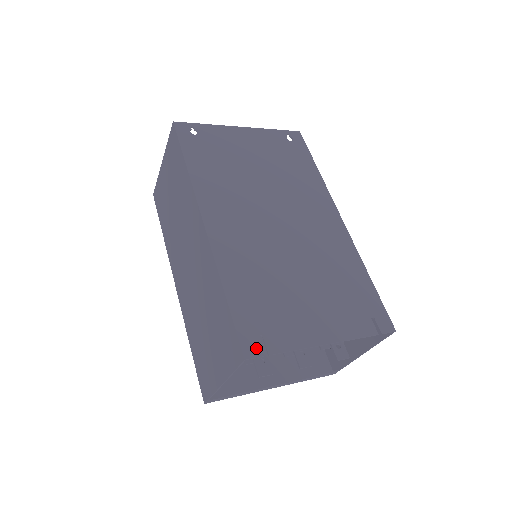
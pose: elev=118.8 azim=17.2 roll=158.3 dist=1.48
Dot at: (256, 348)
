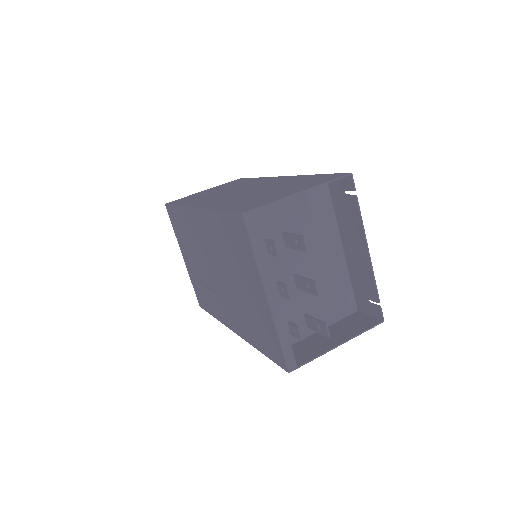
Dot at: (350, 185)
